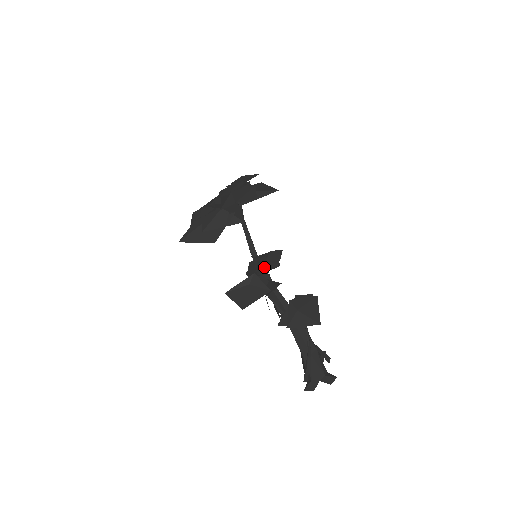
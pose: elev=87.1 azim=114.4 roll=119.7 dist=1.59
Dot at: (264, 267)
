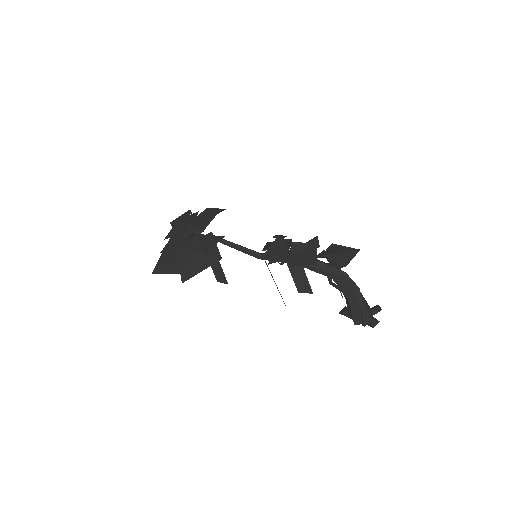
Dot at: (285, 244)
